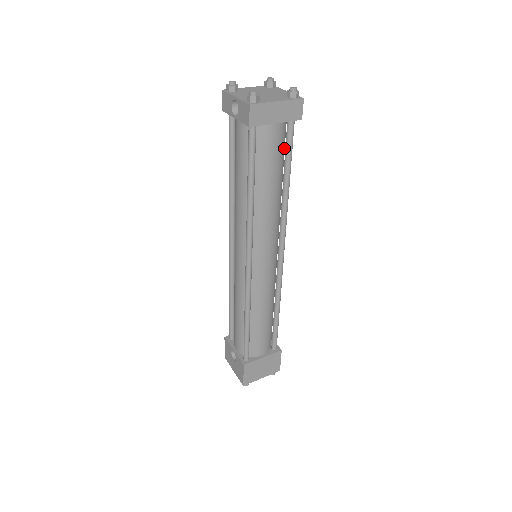
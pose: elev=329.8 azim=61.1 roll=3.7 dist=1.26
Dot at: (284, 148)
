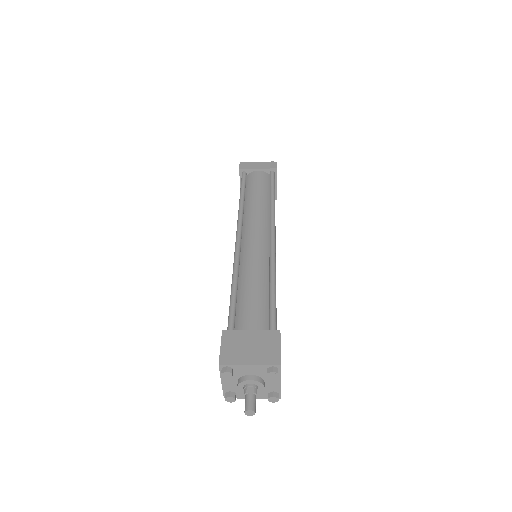
Dot at: occluded
